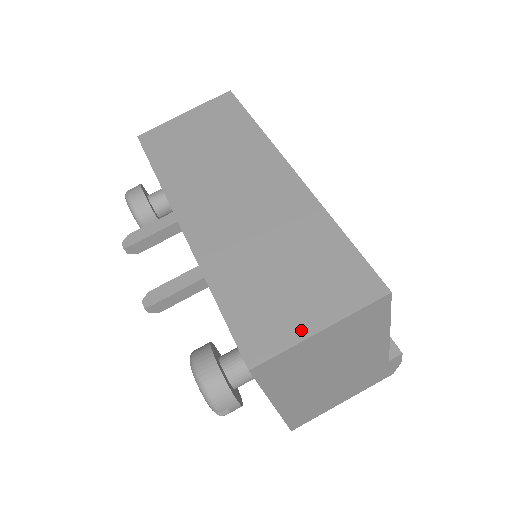
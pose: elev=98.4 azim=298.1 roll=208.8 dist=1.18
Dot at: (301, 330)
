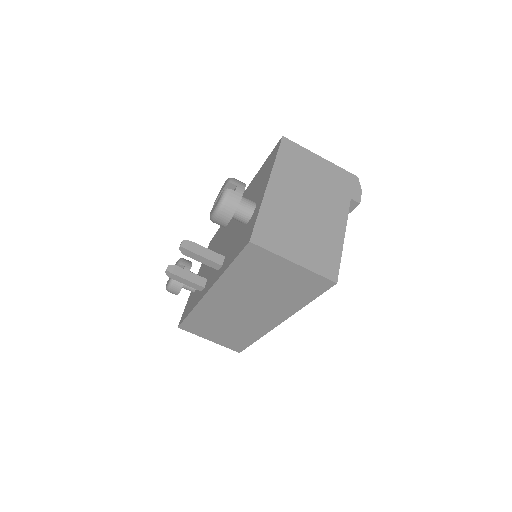
Dot at: (204, 337)
